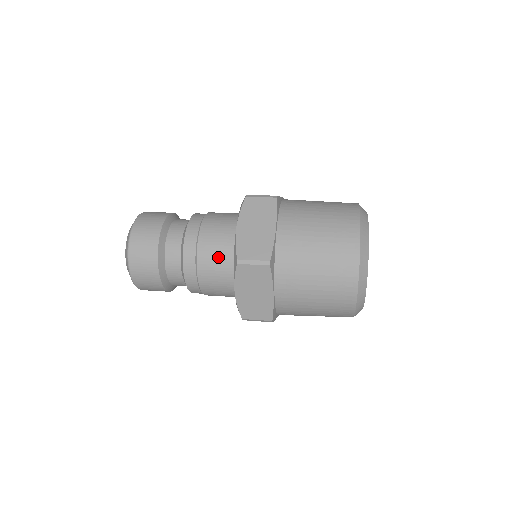
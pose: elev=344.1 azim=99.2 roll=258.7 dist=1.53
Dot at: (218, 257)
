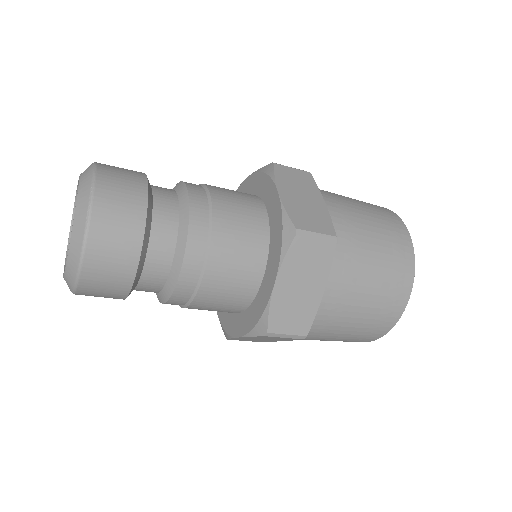
Dot at: (233, 191)
